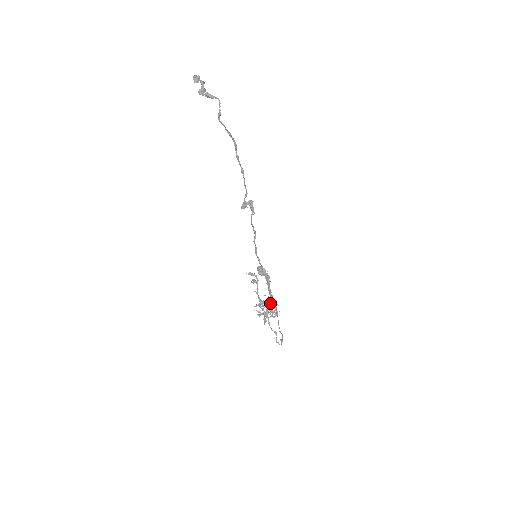
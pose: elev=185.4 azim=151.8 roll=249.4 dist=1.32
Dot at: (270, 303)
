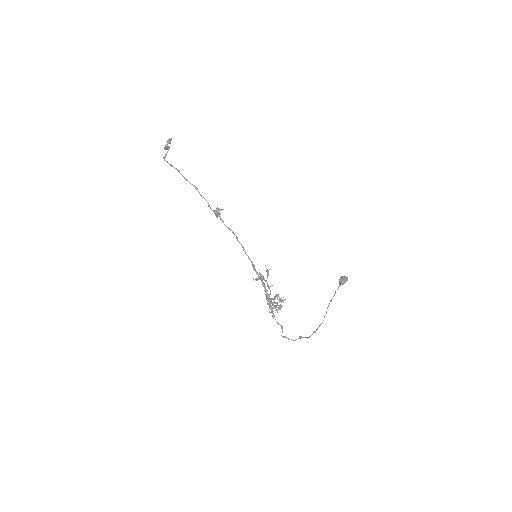
Dot at: (267, 296)
